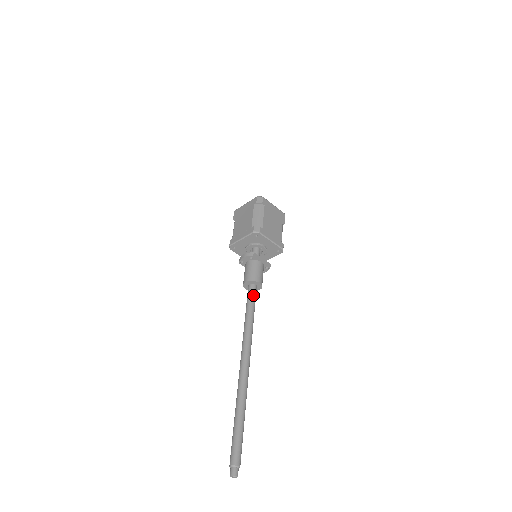
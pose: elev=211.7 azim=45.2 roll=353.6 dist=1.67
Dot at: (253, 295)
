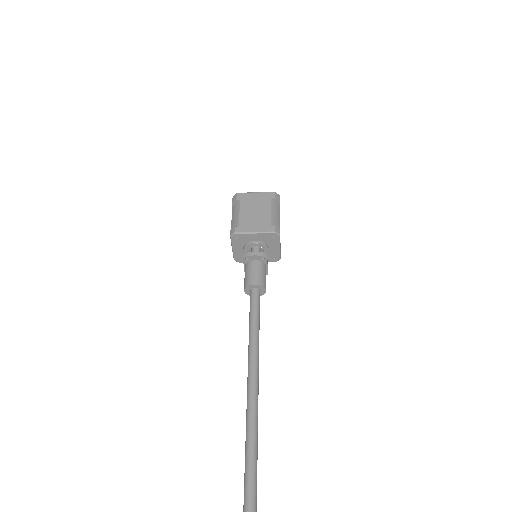
Dot at: (259, 302)
